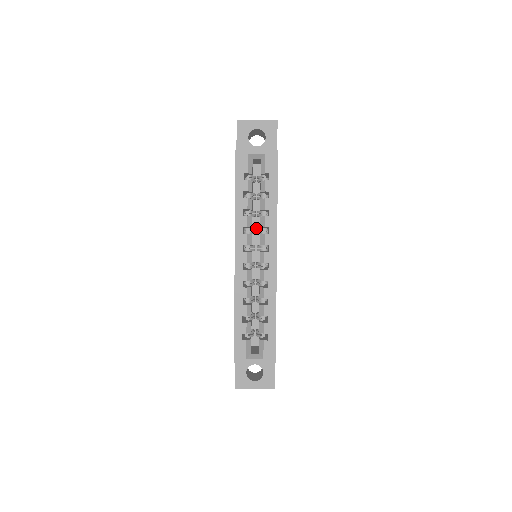
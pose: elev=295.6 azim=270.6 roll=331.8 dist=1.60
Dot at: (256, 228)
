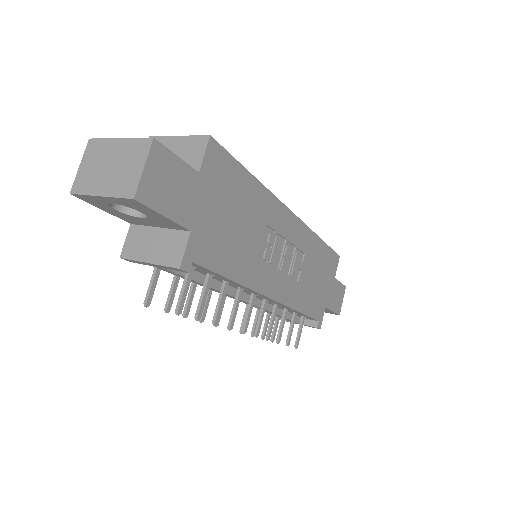
Dot at: occluded
